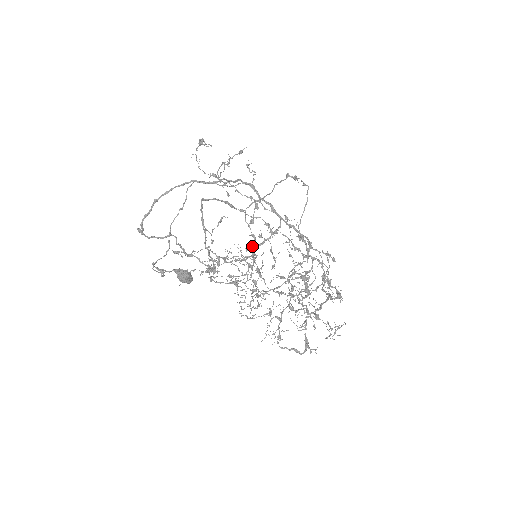
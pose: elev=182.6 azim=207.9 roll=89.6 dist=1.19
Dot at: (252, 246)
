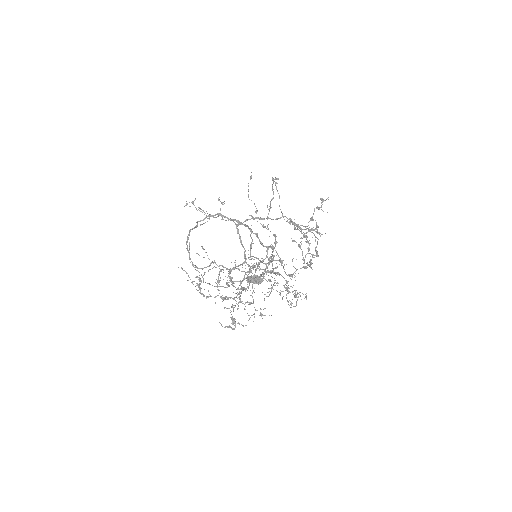
Dot at: occluded
